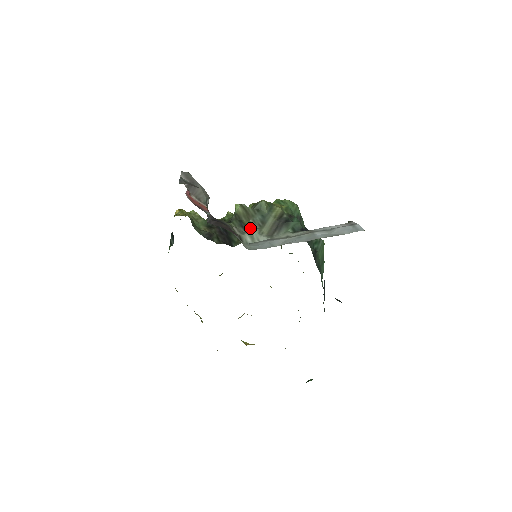
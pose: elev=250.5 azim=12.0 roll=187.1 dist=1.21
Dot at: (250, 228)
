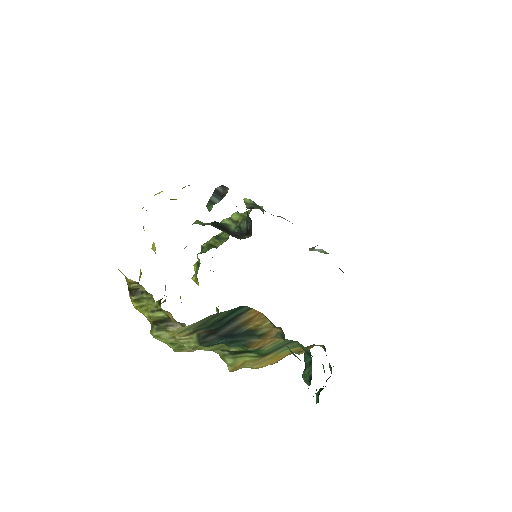
Dot at: (277, 216)
